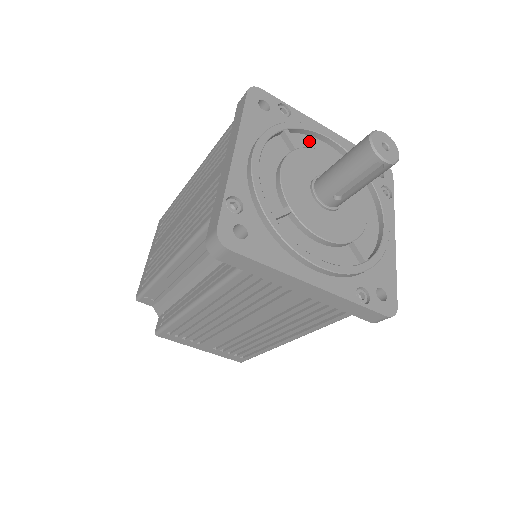
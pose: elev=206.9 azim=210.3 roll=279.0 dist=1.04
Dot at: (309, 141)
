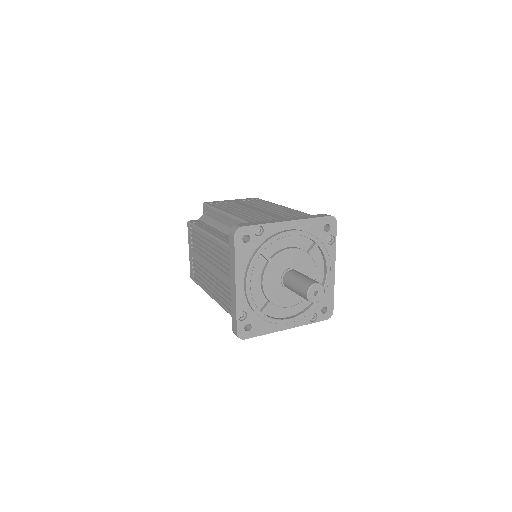
Dot at: (278, 242)
